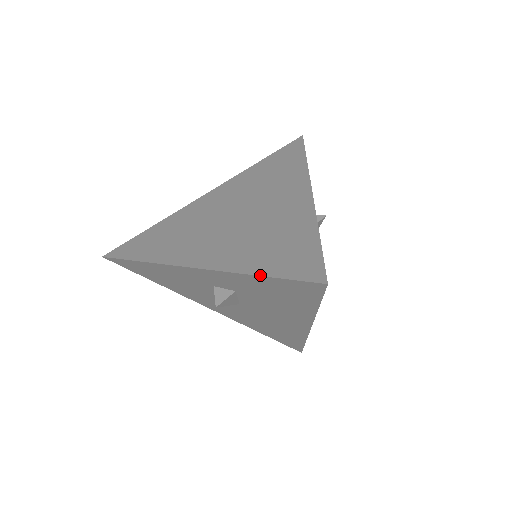
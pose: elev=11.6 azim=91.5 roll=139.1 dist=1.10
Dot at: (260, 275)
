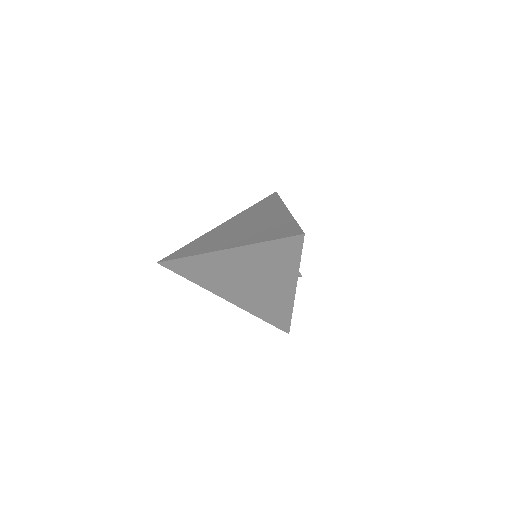
Dot at: occluded
